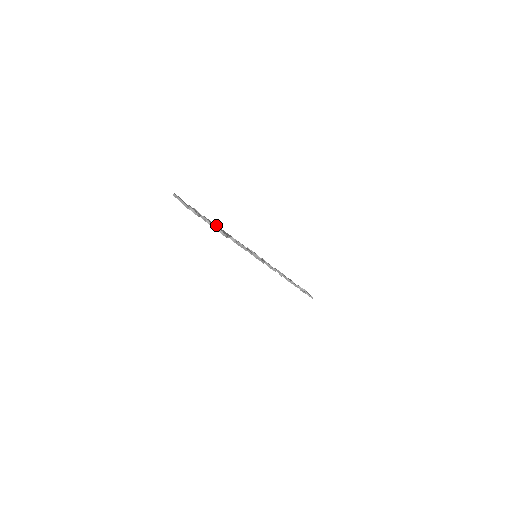
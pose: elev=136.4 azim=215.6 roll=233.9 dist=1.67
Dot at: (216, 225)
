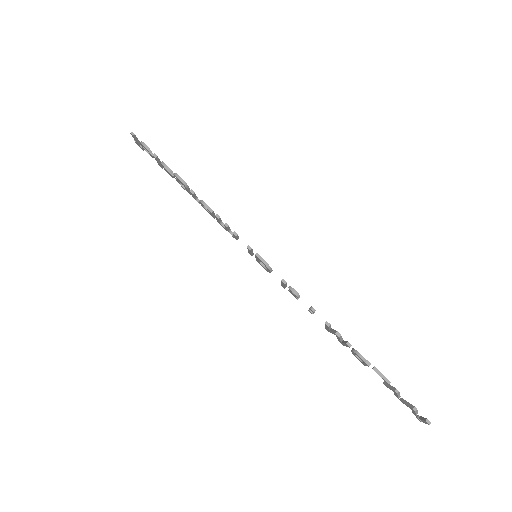
Dot at: occluded
